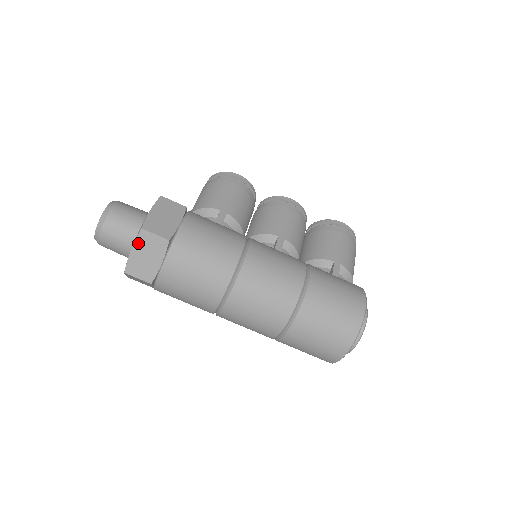
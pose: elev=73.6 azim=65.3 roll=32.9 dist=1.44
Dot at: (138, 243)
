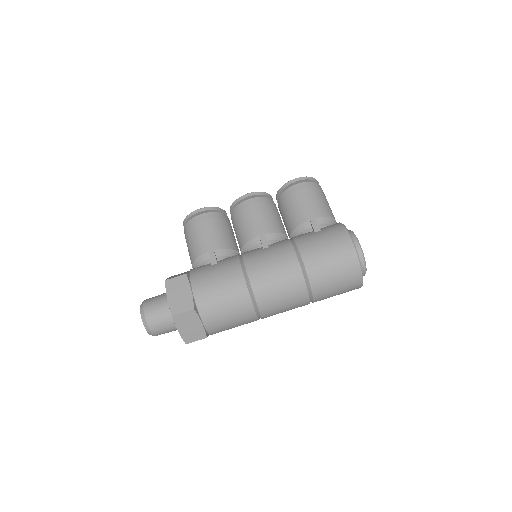
Dot at: (178, 325)
